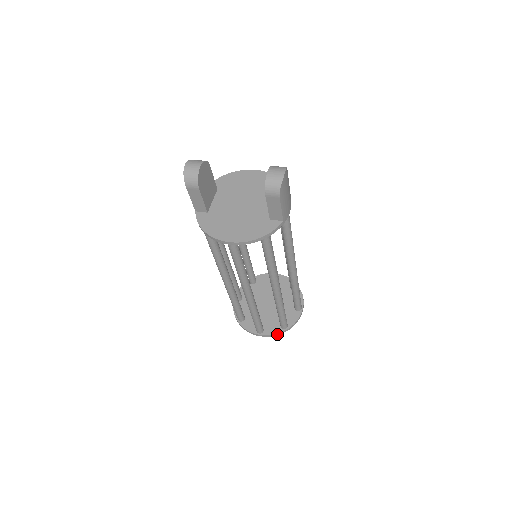
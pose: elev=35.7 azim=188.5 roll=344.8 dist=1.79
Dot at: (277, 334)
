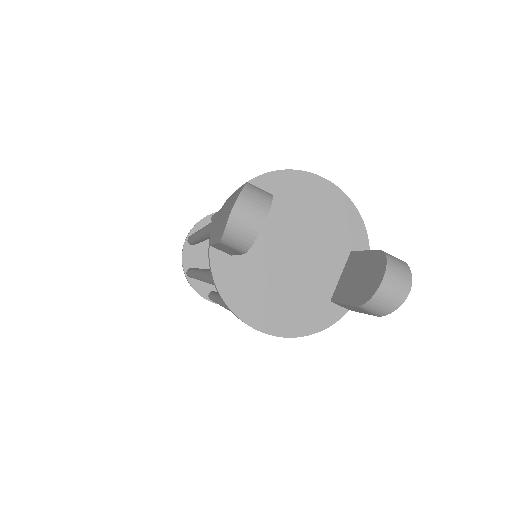
Dot at: occluded
